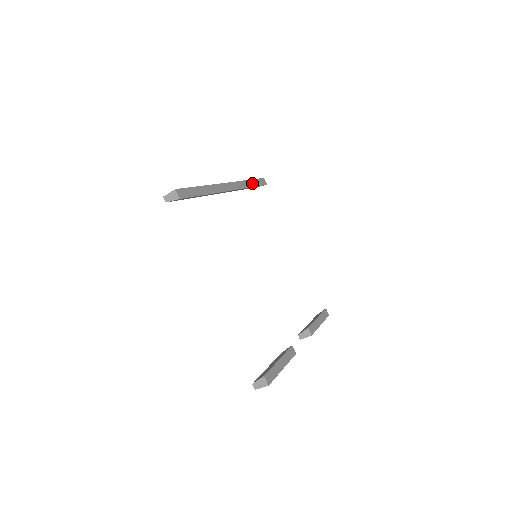
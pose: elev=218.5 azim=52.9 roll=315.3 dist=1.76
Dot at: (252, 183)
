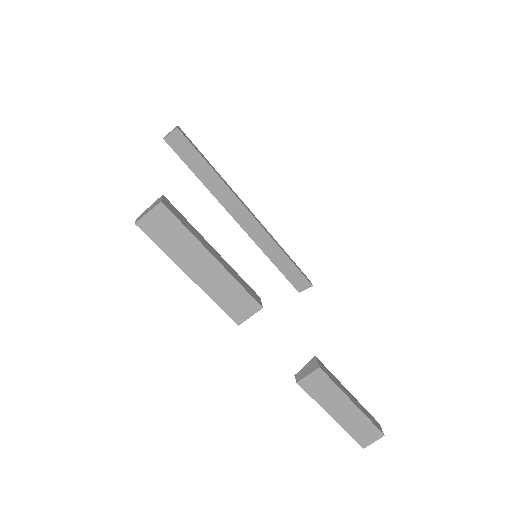
Dot at: (288, 256)
